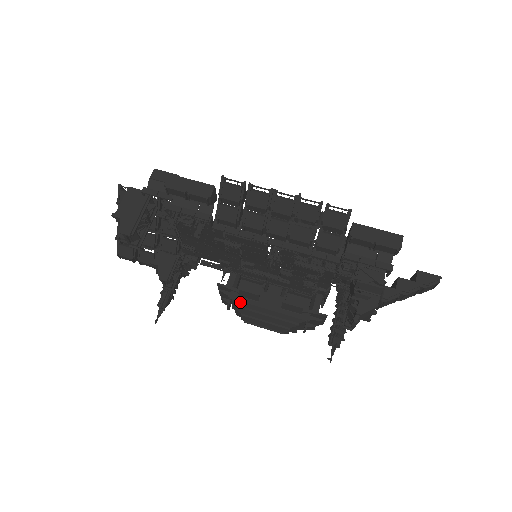
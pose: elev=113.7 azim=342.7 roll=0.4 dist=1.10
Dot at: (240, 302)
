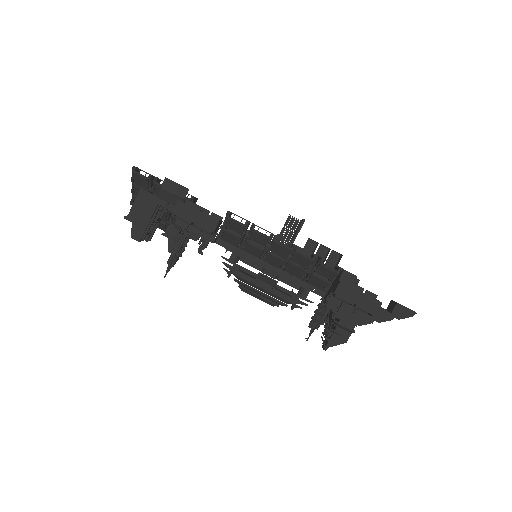
Dot at: (239, 277)
